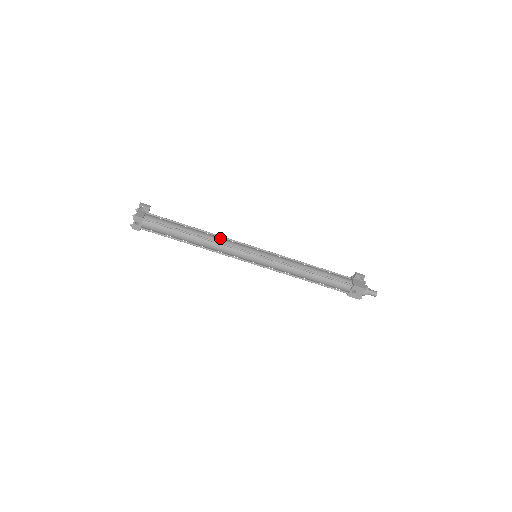
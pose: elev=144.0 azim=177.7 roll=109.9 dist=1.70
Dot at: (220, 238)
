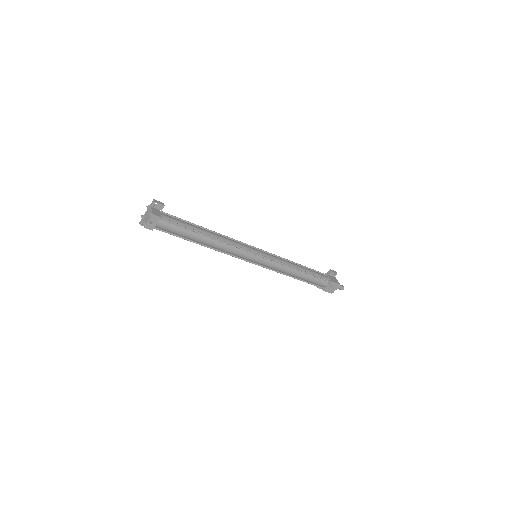
Dot at: (228, 239)
